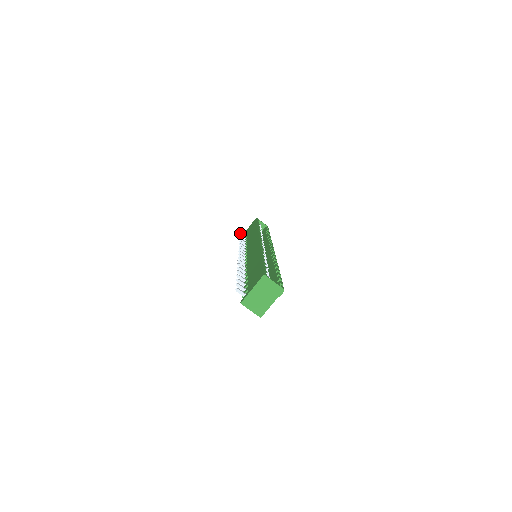
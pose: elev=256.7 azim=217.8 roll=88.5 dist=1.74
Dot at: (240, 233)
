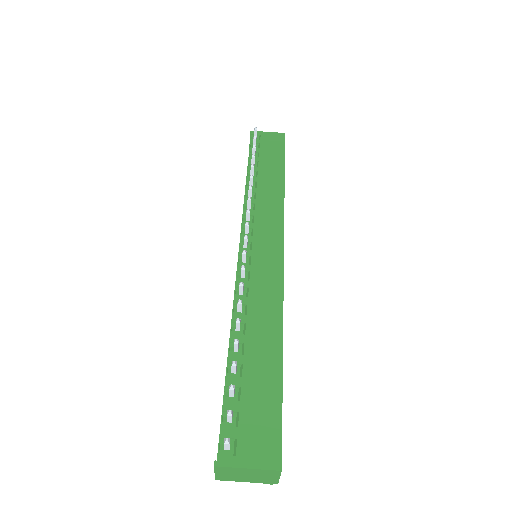
Dot at: (254, 146)
